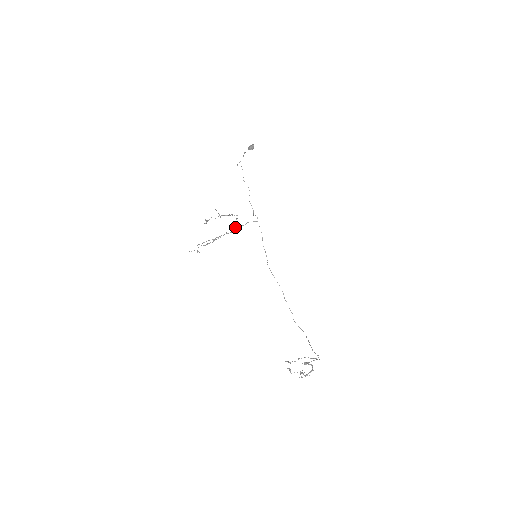
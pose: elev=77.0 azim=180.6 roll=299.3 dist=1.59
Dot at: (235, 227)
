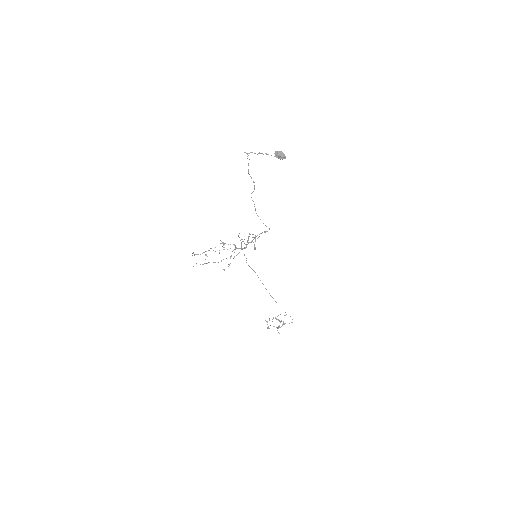
Dot at: occluded
